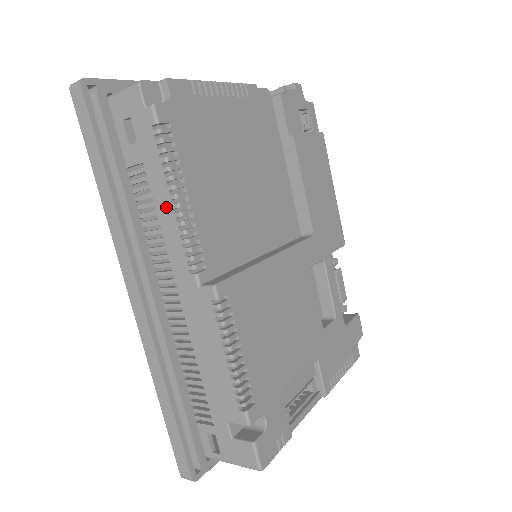
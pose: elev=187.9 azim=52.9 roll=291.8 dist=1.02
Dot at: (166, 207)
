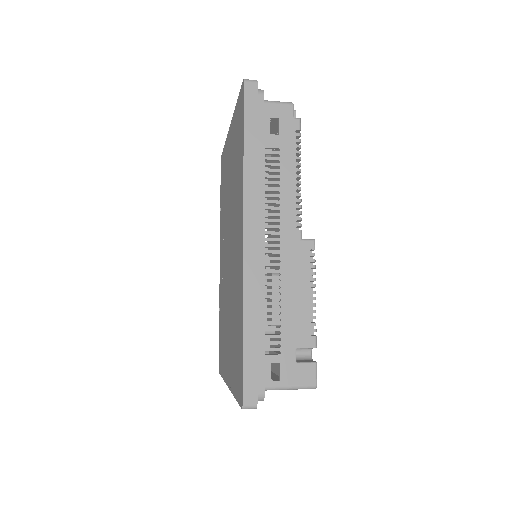
Dot at: (290, 181)
